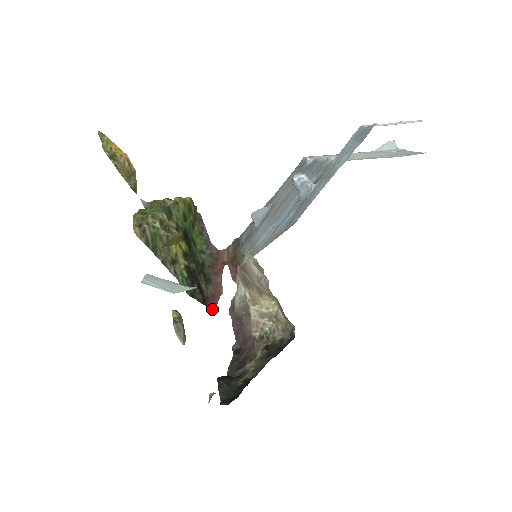
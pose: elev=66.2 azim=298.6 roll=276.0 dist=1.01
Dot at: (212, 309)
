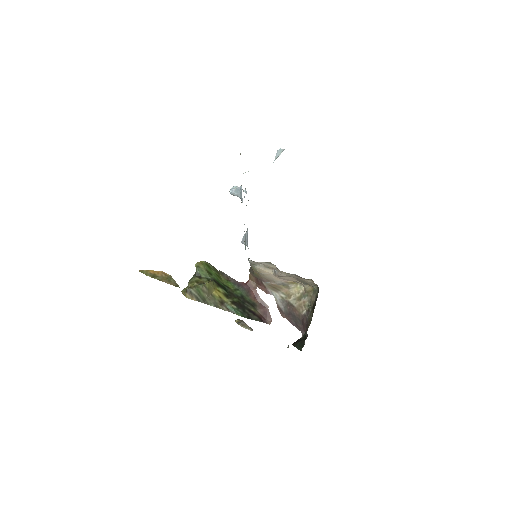
Dot at: occluded
